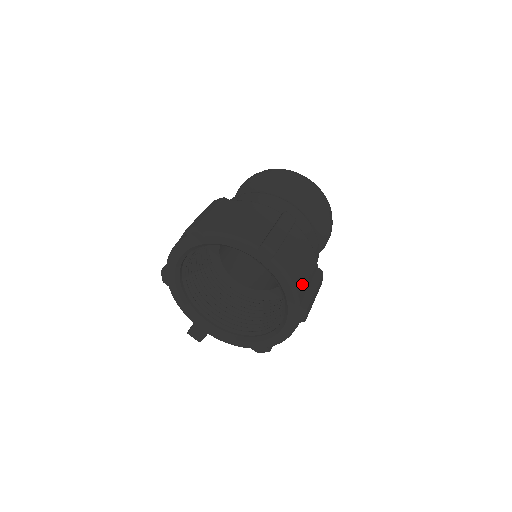
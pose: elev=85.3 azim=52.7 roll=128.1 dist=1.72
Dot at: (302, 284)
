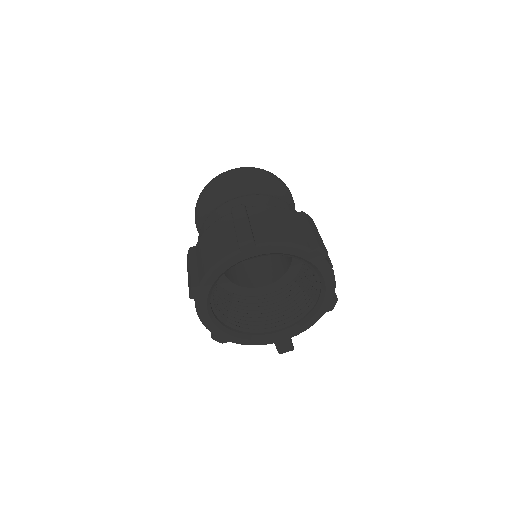
Dot at: (296, 236)
